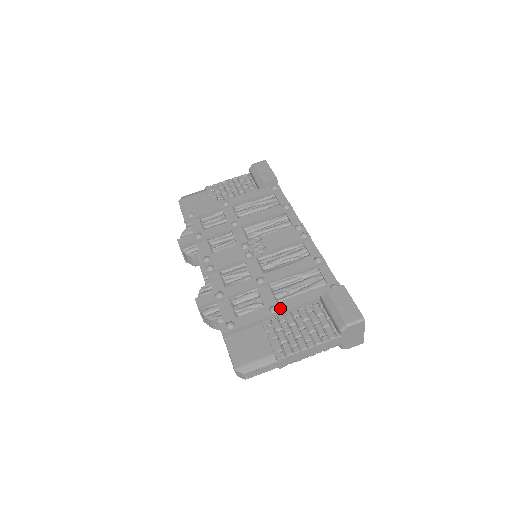
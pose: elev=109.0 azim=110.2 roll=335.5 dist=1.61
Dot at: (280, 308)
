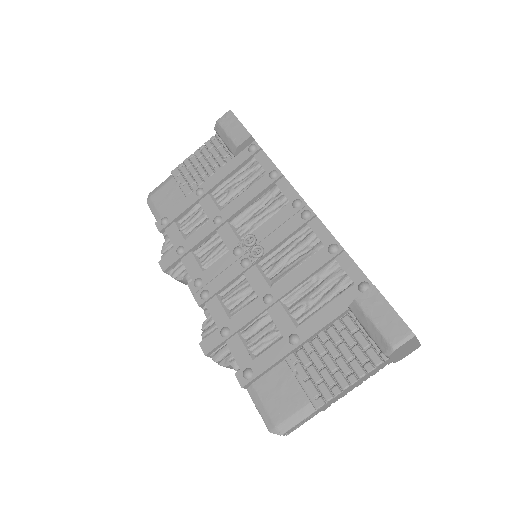
Dot at: (301, 336)
